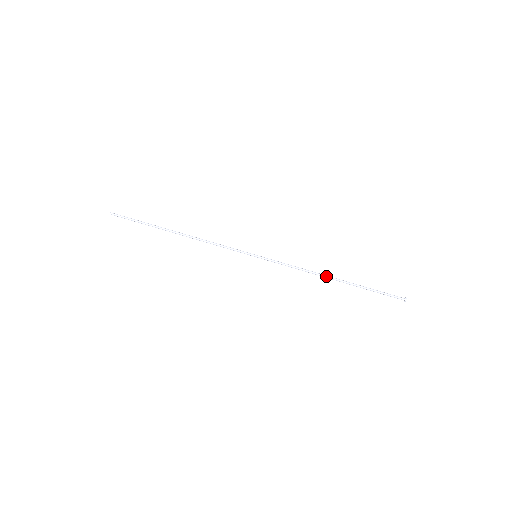
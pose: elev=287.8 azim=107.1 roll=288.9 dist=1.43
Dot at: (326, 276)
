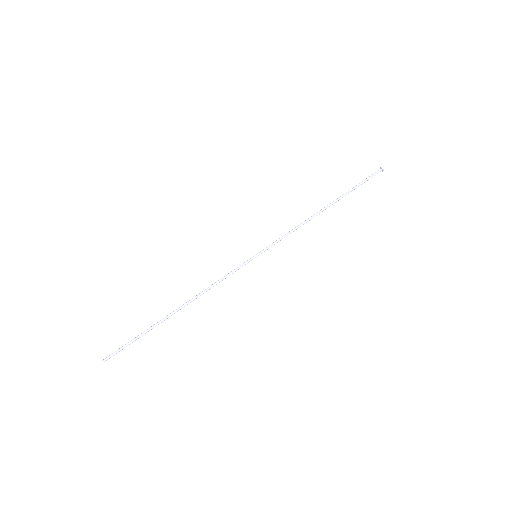
Dot at: (319, 213)
